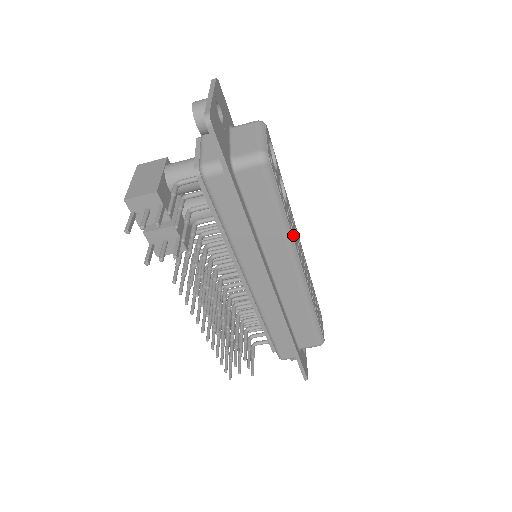
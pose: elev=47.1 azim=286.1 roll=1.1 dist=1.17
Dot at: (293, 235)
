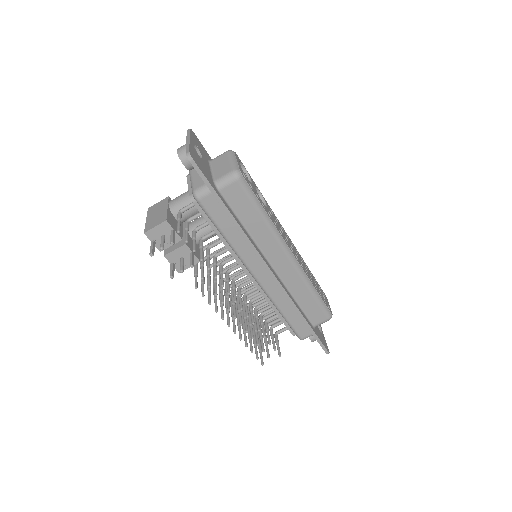
Dot at: (278, 229)
